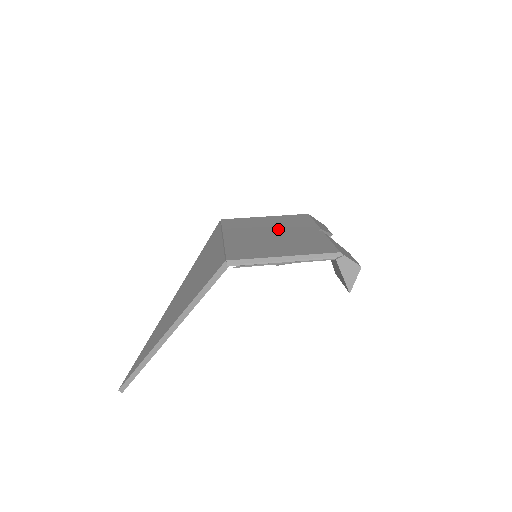
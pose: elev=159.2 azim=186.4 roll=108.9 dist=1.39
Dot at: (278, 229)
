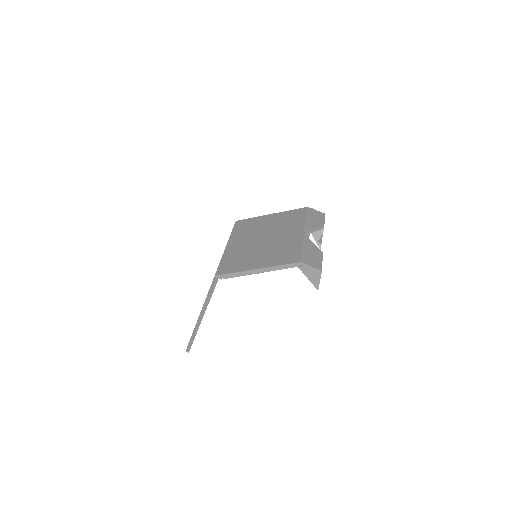
Dot at: (271, 232)
